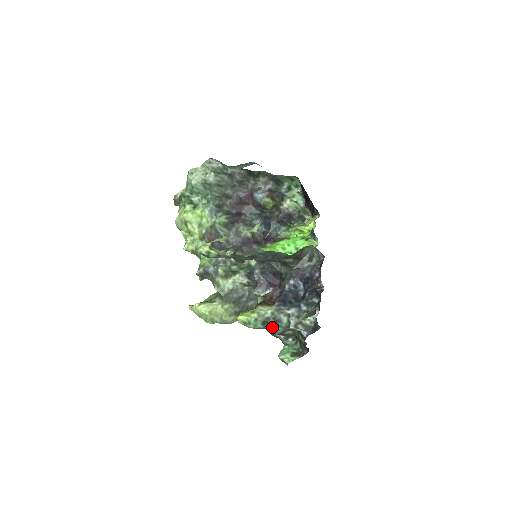
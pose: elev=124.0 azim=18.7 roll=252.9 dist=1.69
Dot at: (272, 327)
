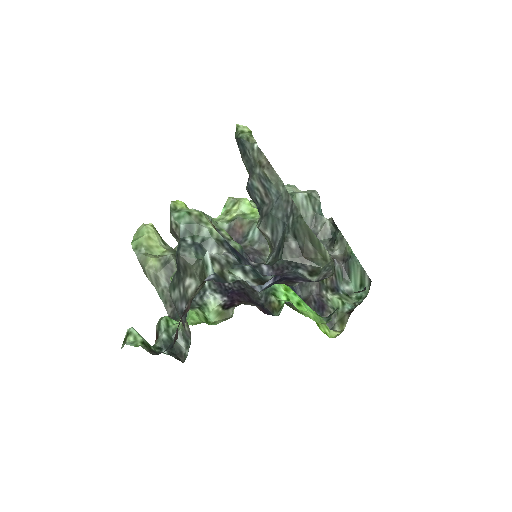
Dot at: (189, 243)
